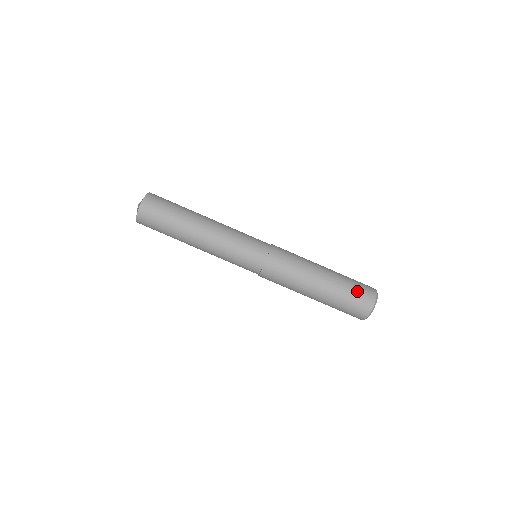
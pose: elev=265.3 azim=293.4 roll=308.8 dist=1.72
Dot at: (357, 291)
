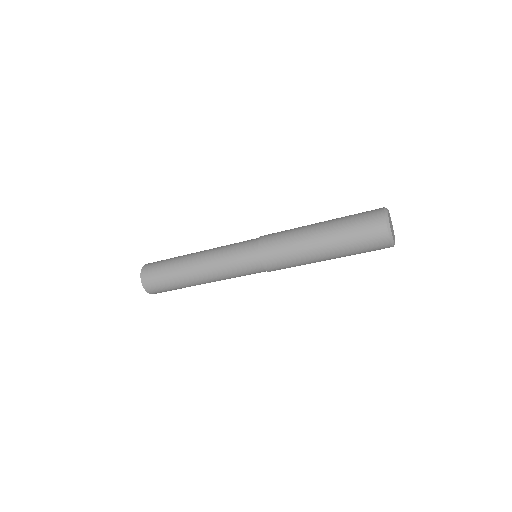
Dot at: (367, 249)
